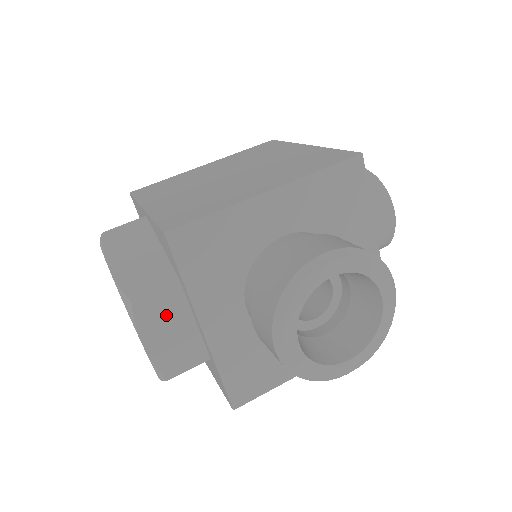
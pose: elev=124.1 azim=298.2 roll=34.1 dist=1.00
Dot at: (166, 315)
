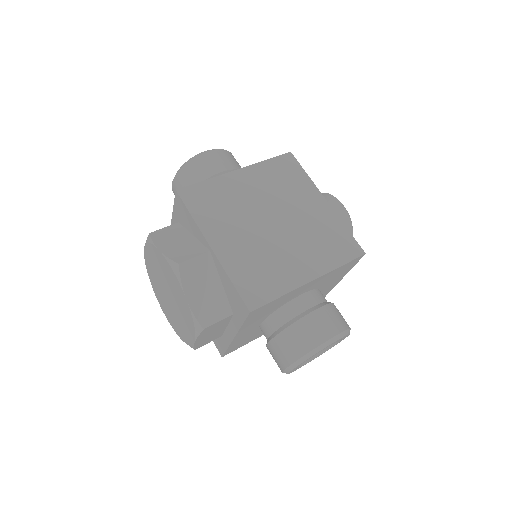
Dot at: (215, 328)
